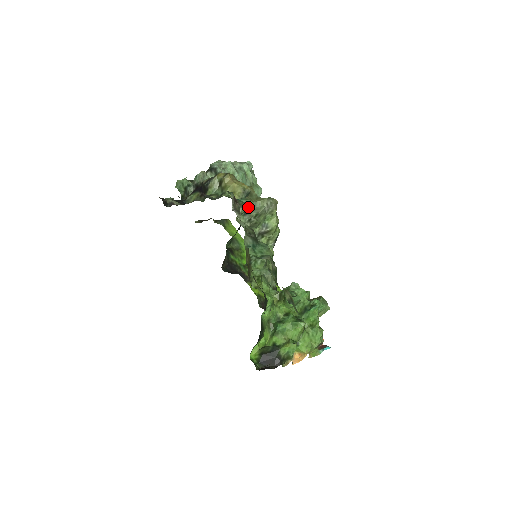
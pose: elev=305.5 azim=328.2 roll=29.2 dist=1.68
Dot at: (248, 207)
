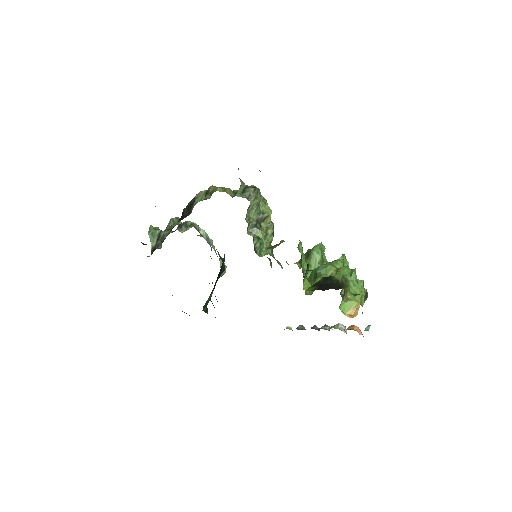
Dot at: (245, 185)
